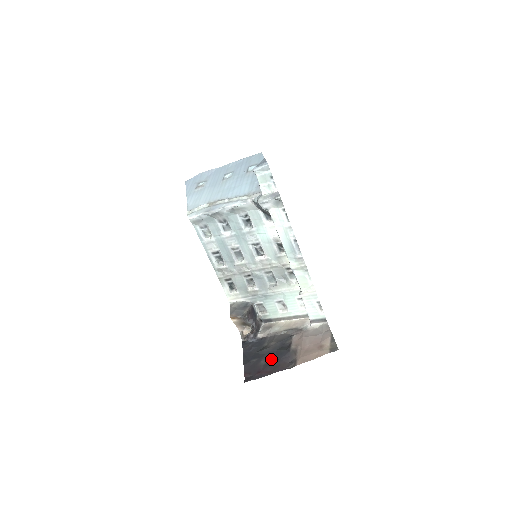
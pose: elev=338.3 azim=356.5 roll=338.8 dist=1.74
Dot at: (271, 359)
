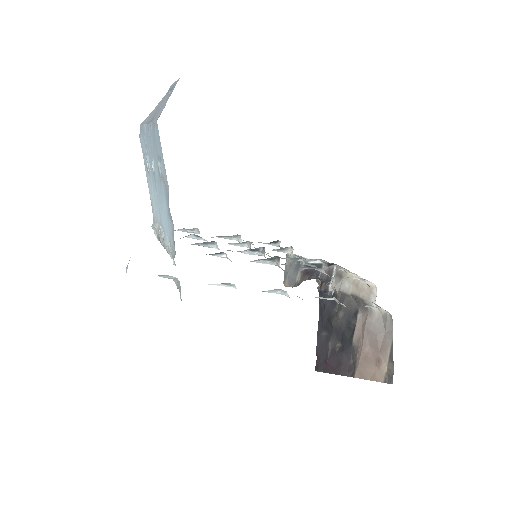
Dot at: (337, 344)
